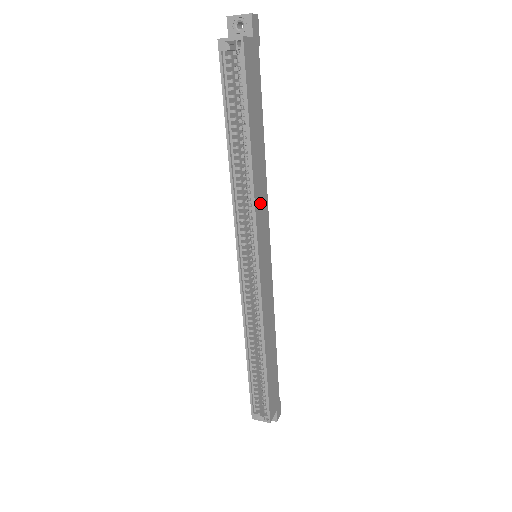
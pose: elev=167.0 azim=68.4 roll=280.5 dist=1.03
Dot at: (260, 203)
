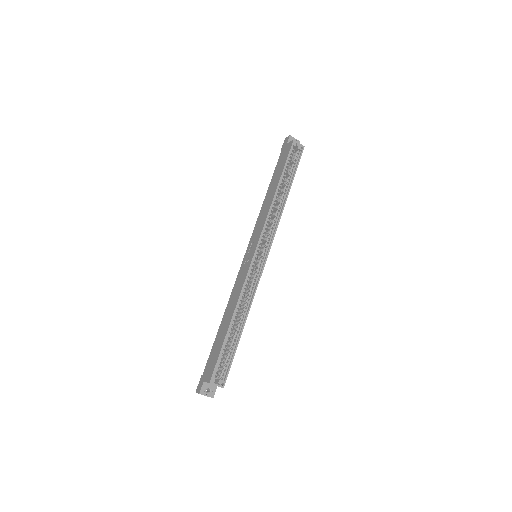
Dot at: occluded
